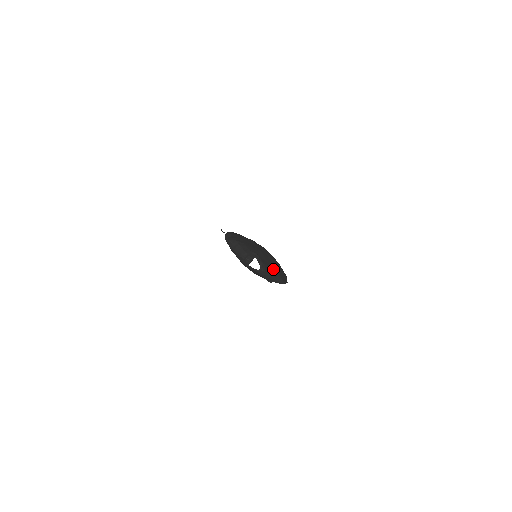
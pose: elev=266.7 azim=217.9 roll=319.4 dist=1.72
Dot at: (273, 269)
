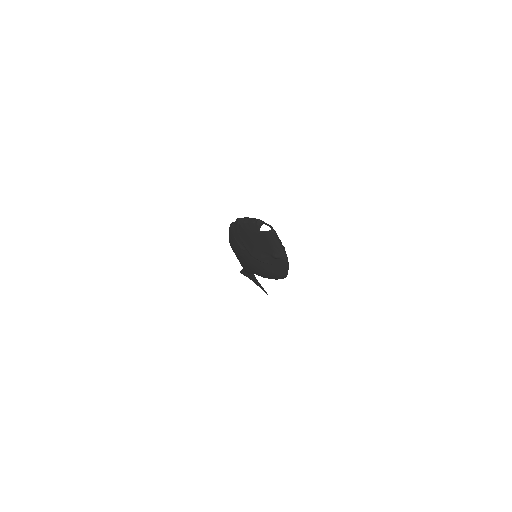
Dot at: occluded
